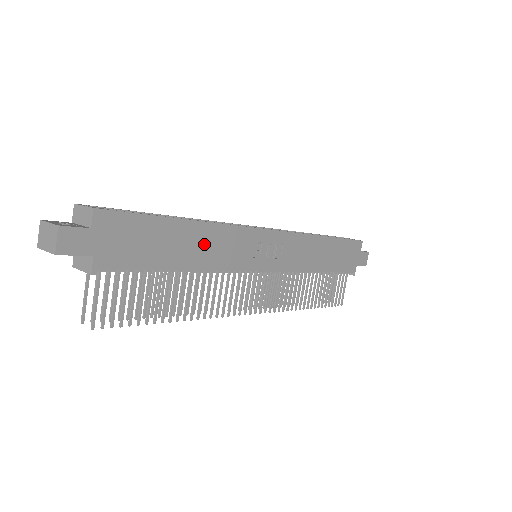
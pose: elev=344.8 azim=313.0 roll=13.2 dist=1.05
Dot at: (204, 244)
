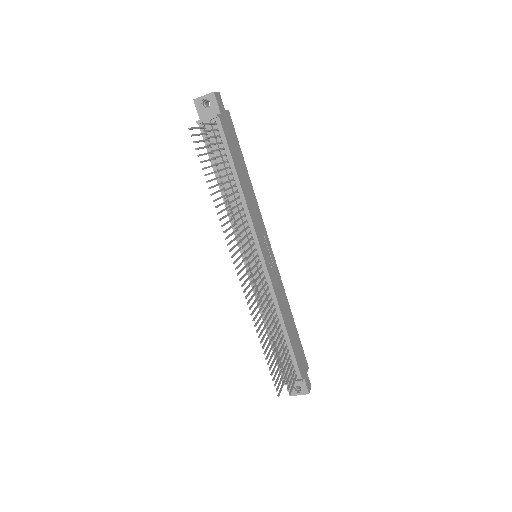
Dot at: (248, 190)
